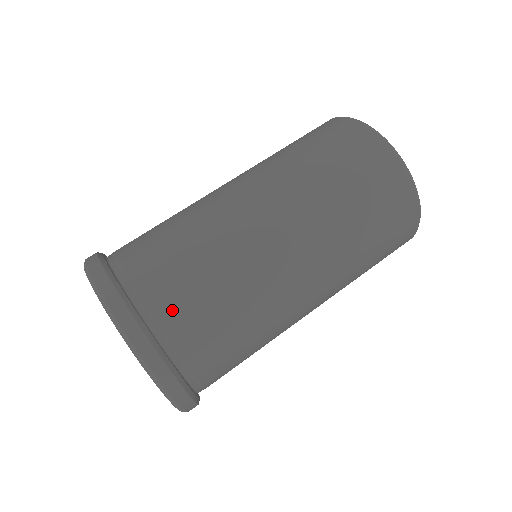
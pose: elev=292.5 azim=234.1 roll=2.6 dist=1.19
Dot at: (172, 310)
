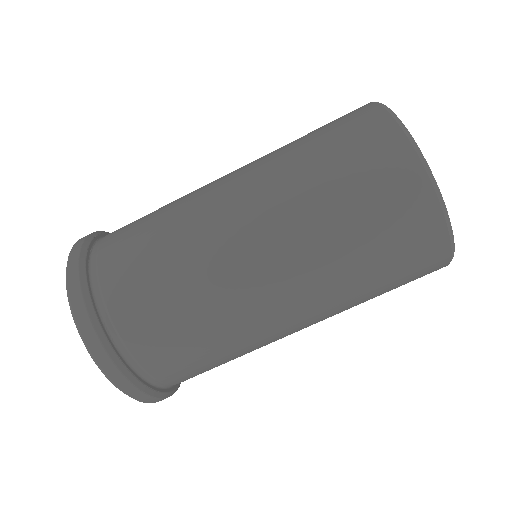
Dot at: occluded
